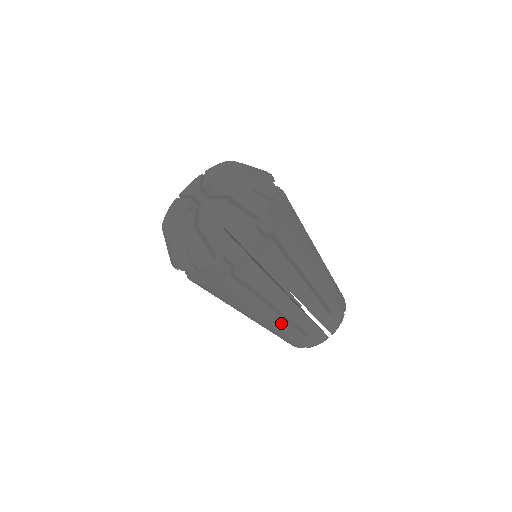
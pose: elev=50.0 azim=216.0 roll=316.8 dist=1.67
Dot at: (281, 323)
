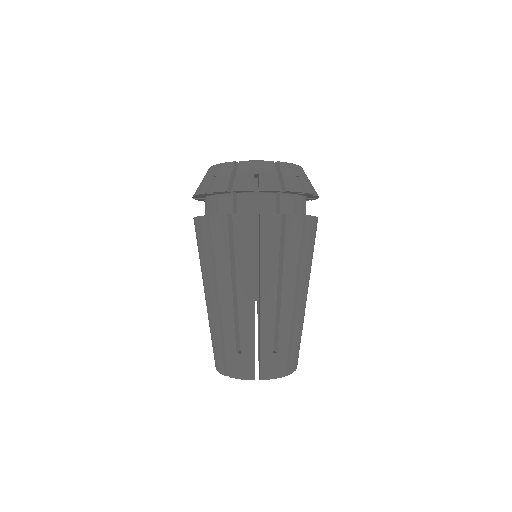
Dot at: (228, 314)
